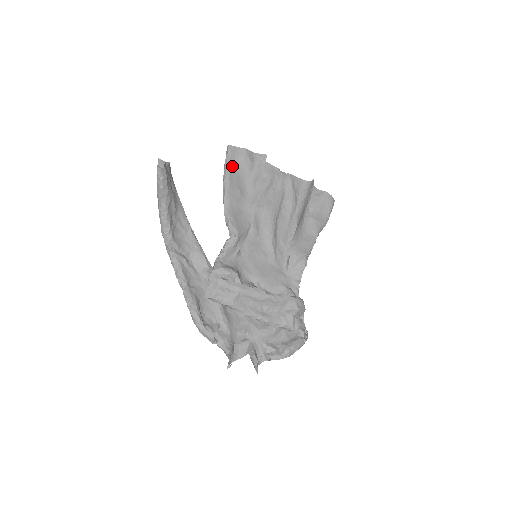
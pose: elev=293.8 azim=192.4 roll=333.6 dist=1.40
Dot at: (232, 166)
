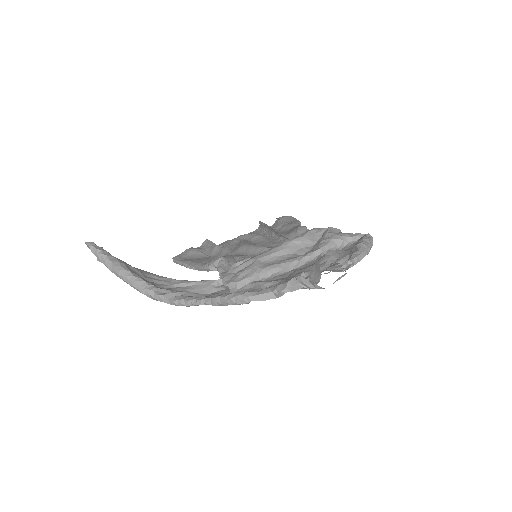
Dot at: (185, 259)
